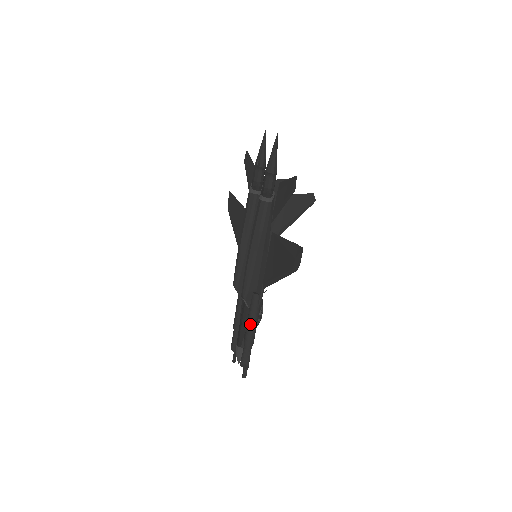
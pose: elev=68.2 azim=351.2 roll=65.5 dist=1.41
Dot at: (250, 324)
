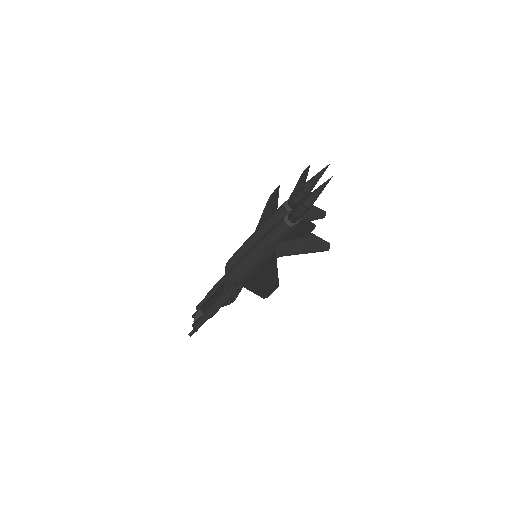
Dot at: (216, 303)
